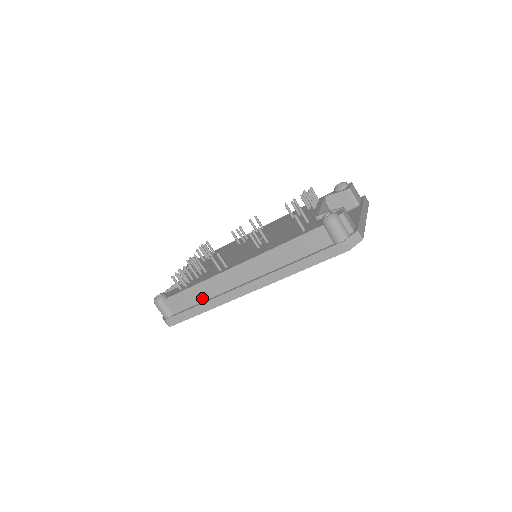
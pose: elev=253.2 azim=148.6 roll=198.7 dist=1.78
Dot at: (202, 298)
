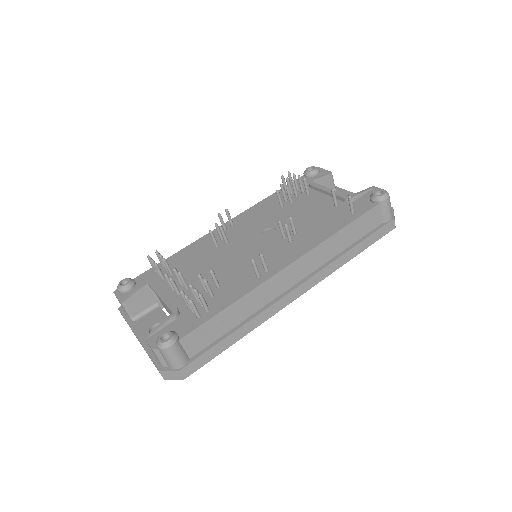
Dot at: (238, 320)
